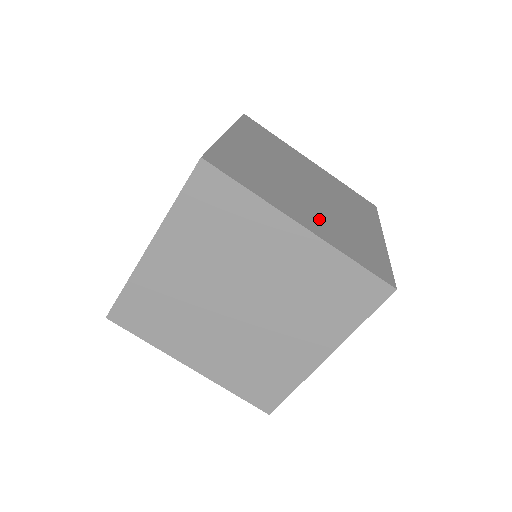
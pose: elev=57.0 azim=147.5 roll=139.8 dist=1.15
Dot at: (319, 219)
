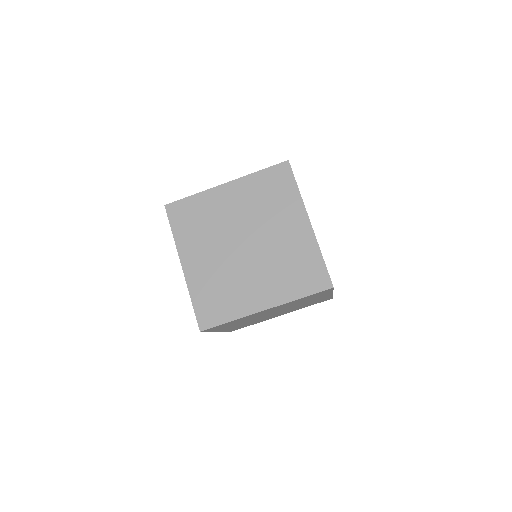
Dot at: occluded
